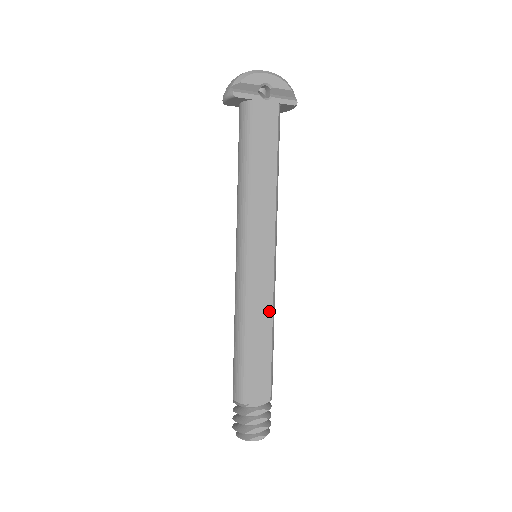
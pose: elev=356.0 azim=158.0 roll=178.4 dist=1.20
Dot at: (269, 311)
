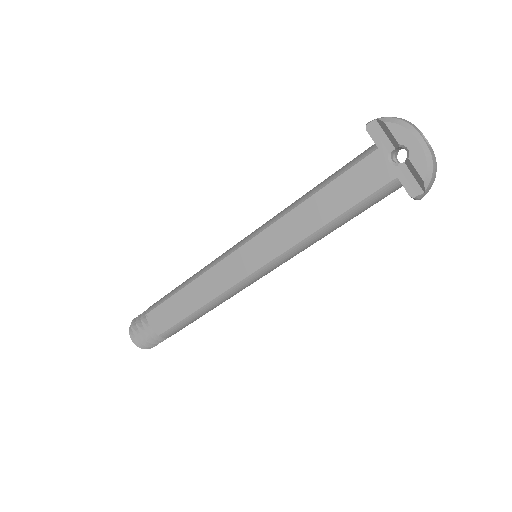
Dot at: (214, 294)
